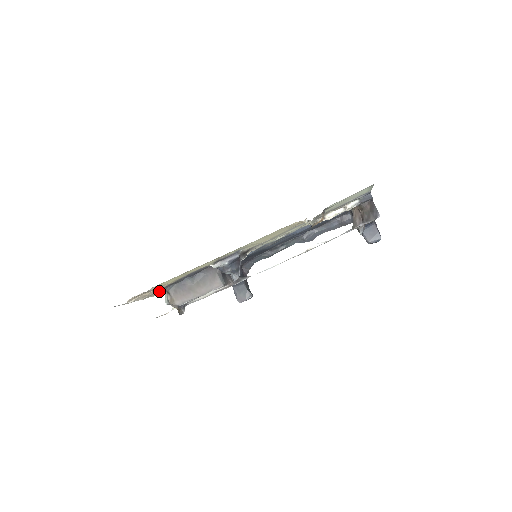
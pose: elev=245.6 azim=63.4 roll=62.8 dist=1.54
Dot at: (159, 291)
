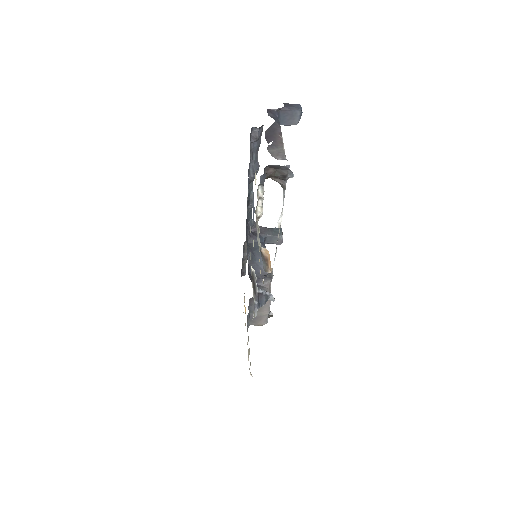
Dot at: occluded
